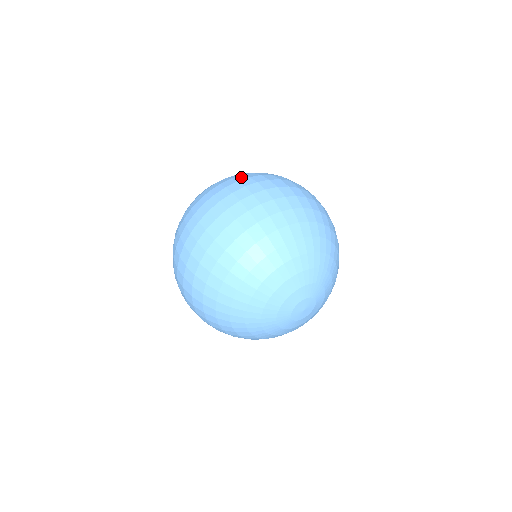
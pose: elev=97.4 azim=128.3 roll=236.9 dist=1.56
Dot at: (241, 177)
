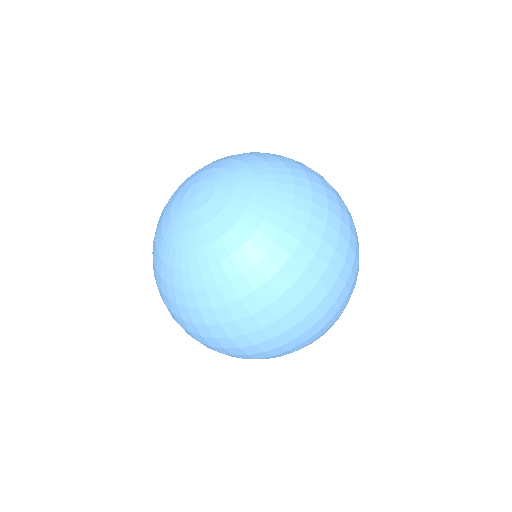
Dot at: (281, 307)
